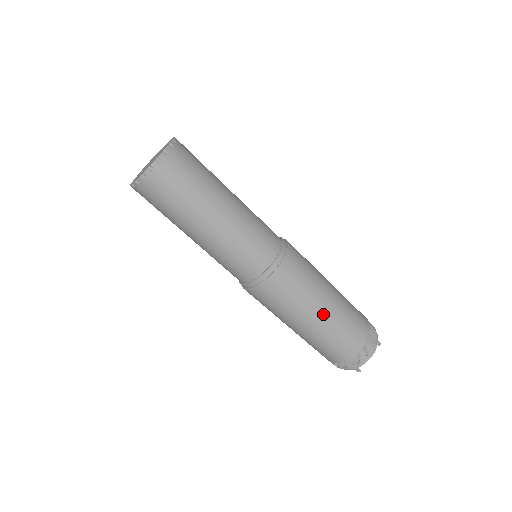
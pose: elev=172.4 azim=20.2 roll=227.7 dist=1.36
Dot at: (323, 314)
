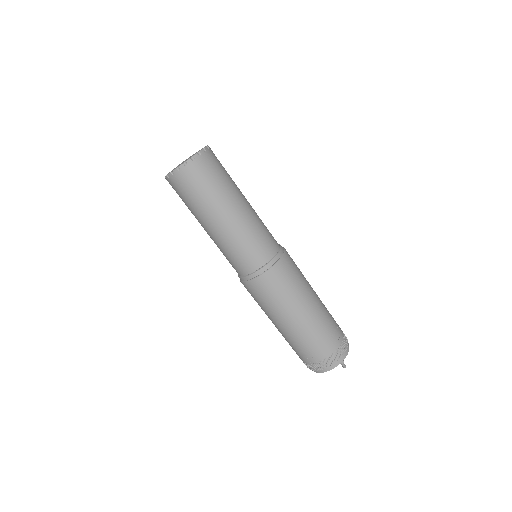
Dot at: (284, 326)
